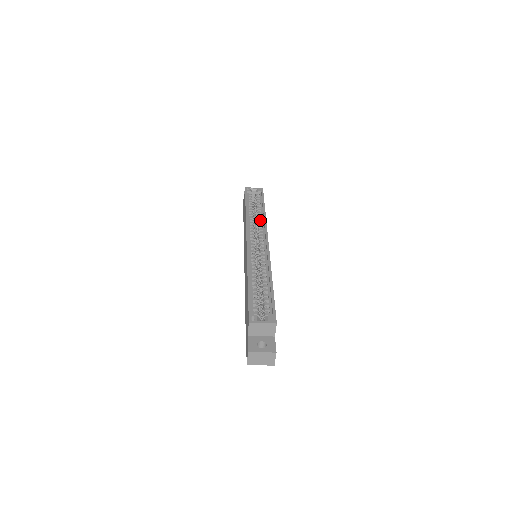
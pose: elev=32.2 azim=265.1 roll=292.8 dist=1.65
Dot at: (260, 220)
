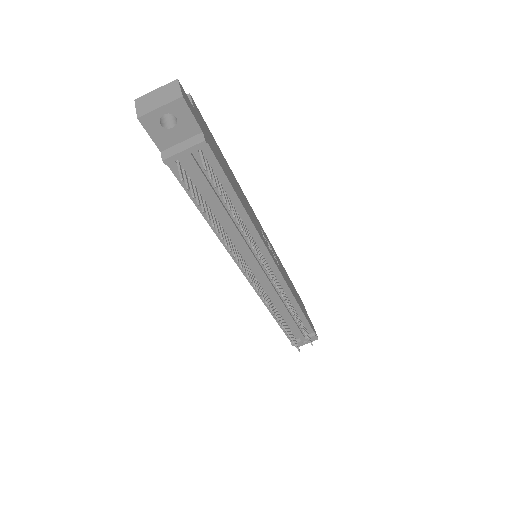
Dot at: occluded
